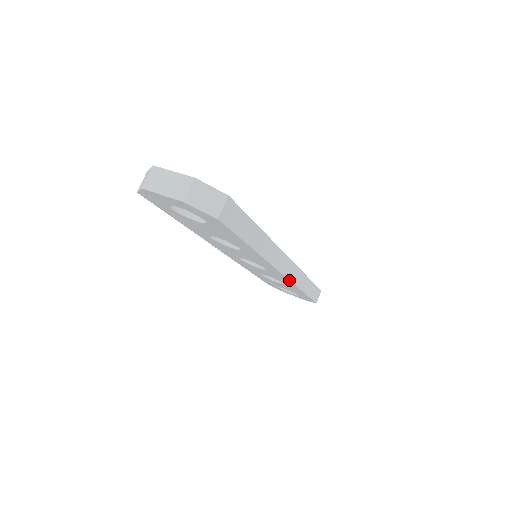
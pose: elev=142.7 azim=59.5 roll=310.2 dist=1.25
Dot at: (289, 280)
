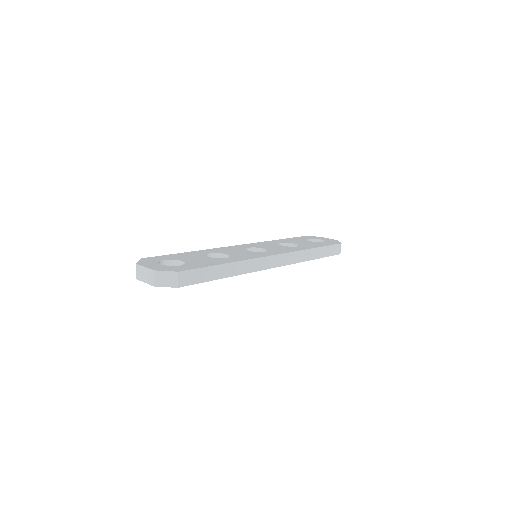
Dot at: occluded
